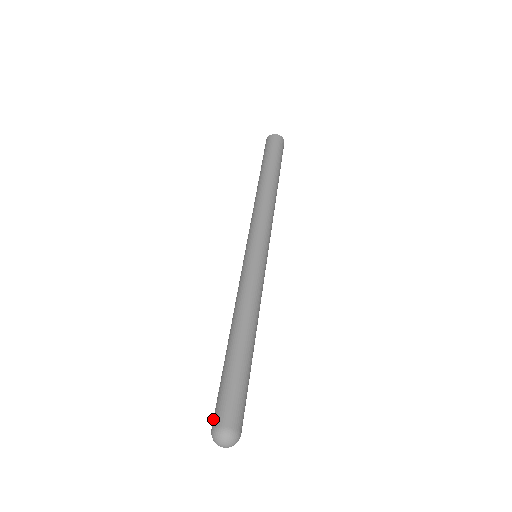
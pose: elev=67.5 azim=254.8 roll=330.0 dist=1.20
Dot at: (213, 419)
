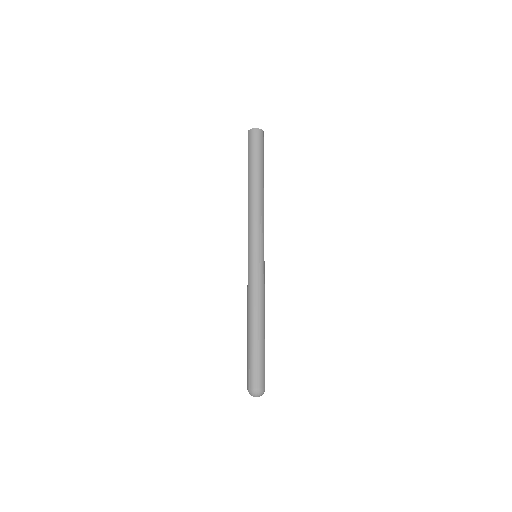
Dot at: (247, 382)
